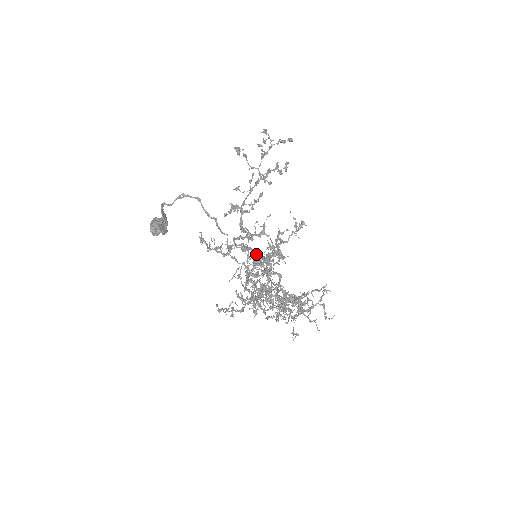
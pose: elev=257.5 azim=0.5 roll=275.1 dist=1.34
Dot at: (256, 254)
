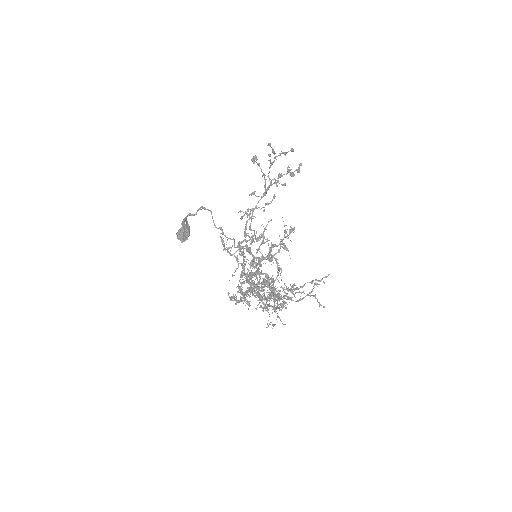
Dot at: (252, 256)
